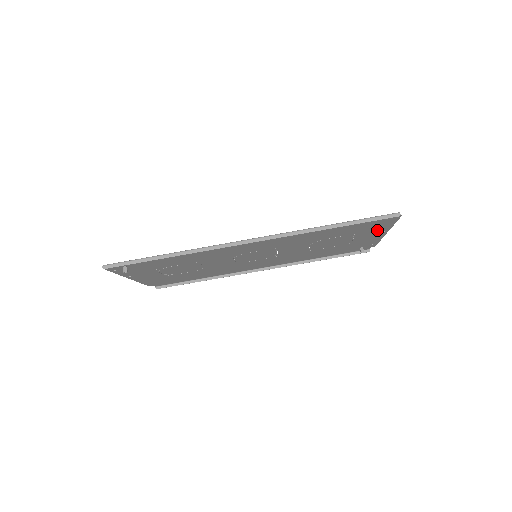
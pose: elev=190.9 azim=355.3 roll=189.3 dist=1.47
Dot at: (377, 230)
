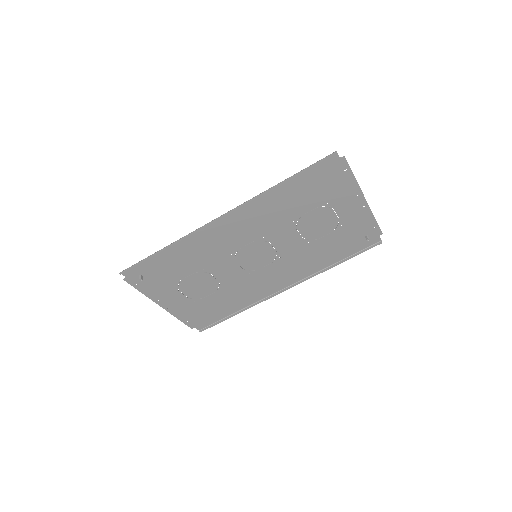
Dot at: (347, 193)
